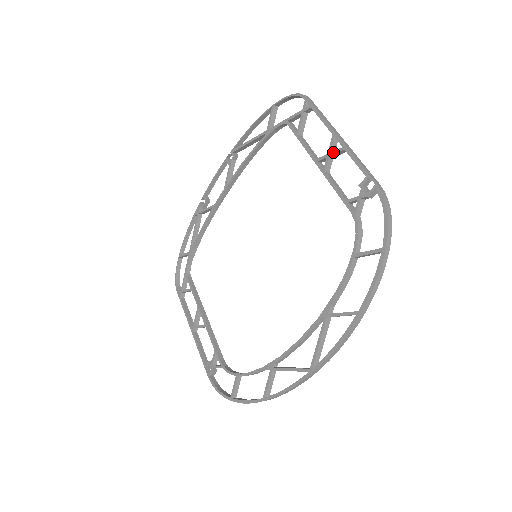
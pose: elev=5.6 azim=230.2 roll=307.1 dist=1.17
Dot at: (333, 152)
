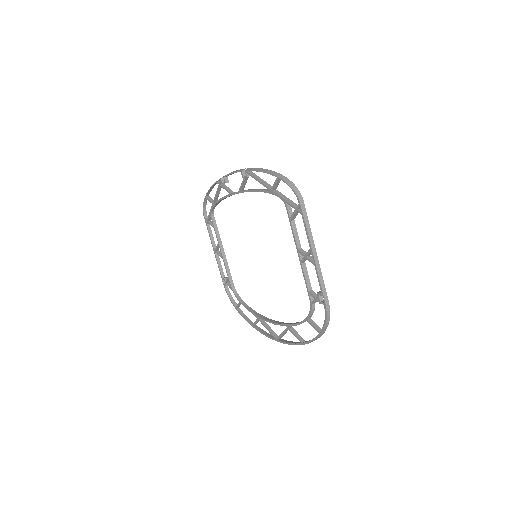
Dot at: (308, 259)
